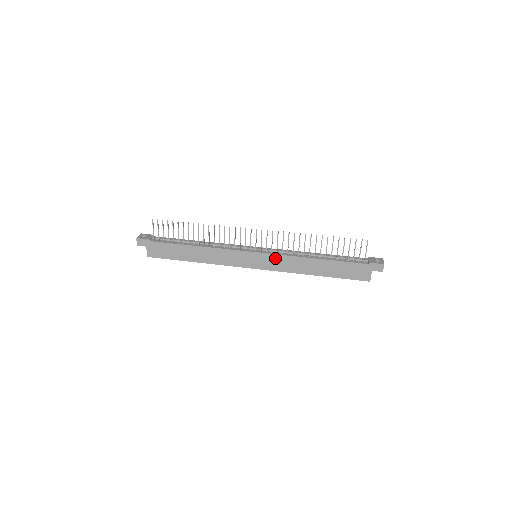
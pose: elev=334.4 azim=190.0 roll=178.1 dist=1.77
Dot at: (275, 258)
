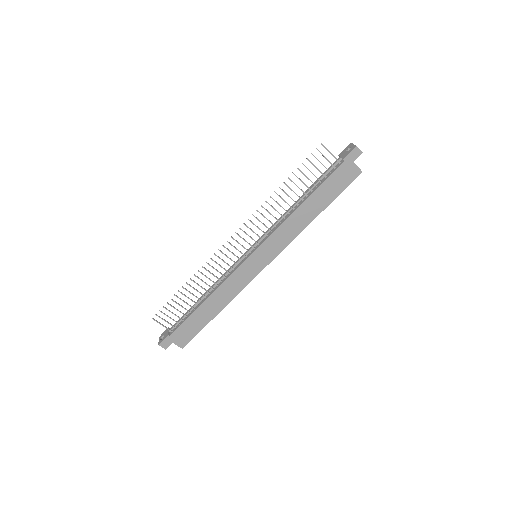
Dot at: (271, 241)
